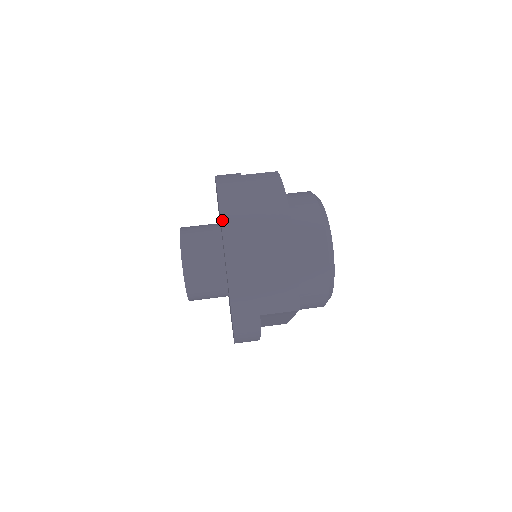
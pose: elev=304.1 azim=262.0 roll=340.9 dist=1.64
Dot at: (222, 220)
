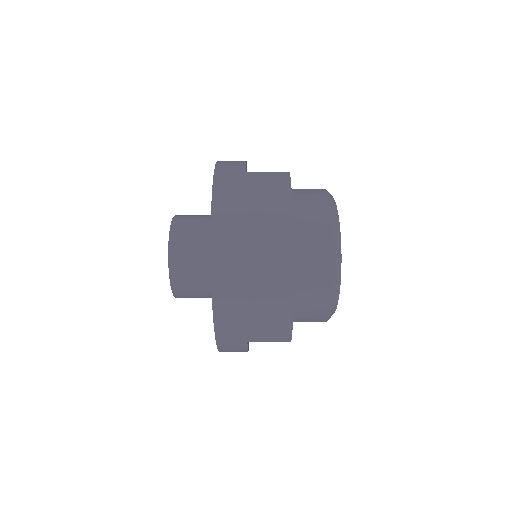
Dot at: (212, 242)
